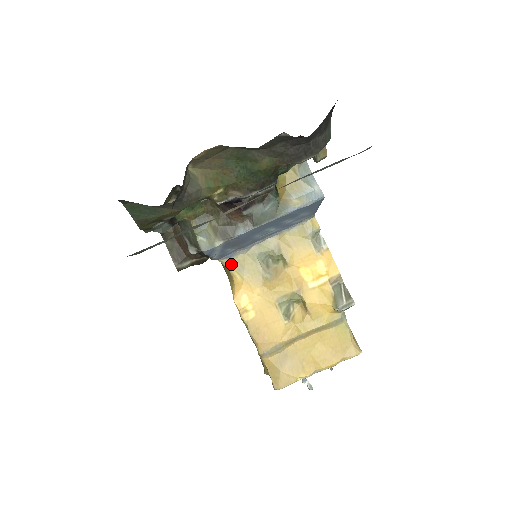
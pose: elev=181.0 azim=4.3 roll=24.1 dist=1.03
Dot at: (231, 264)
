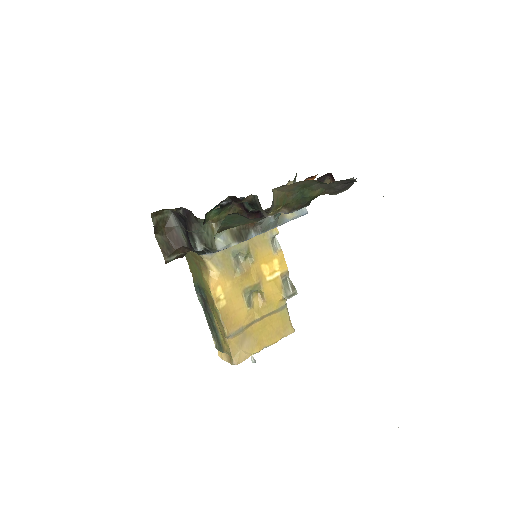
Dot at: (211, 259)
